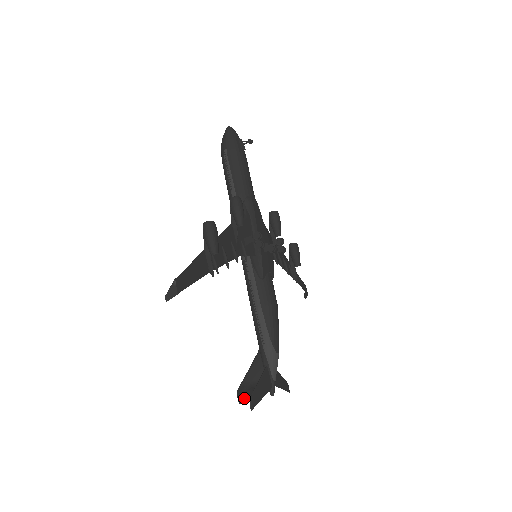
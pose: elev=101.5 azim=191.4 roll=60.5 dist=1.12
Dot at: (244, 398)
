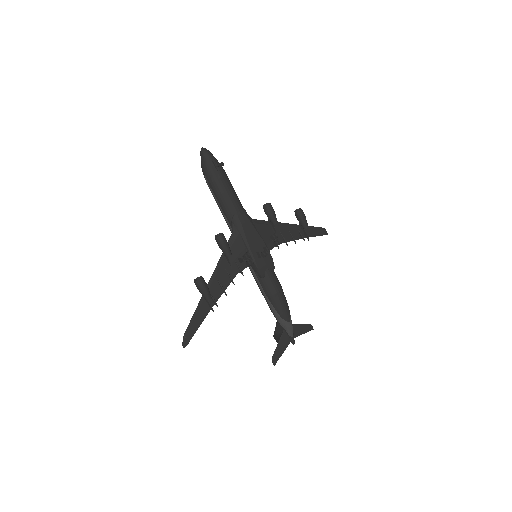
Dot at: (278, 341)
